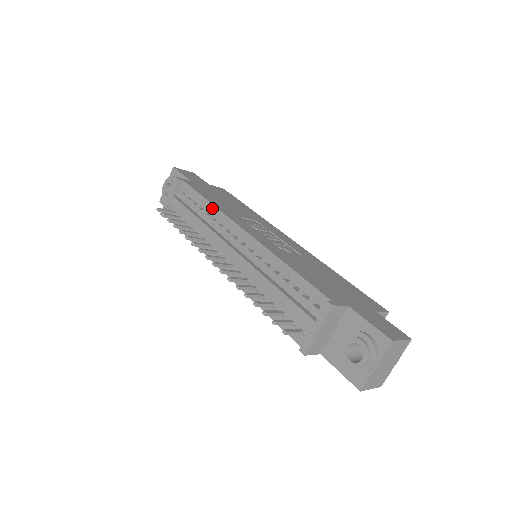
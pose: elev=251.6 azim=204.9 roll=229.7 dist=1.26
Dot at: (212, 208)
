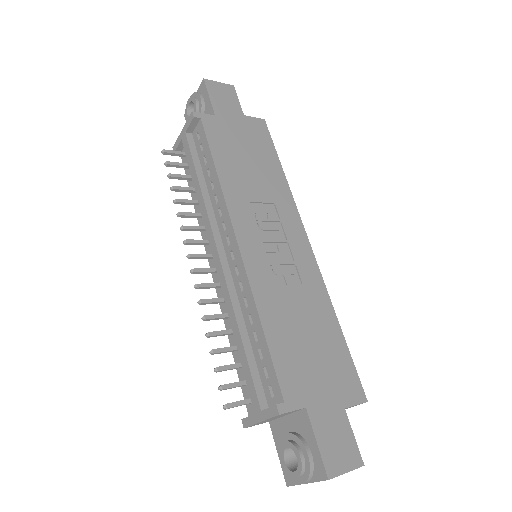
Dot at: (217, 184)
